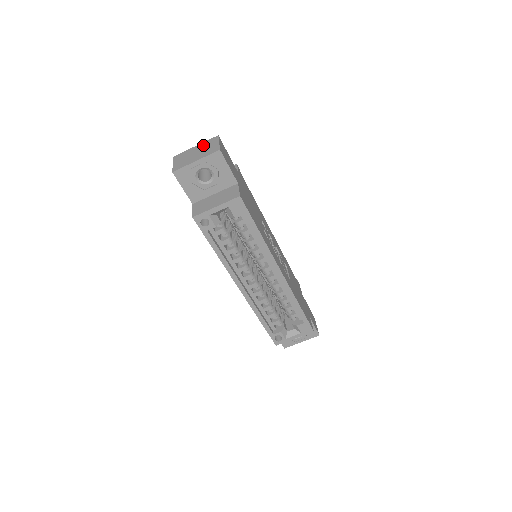
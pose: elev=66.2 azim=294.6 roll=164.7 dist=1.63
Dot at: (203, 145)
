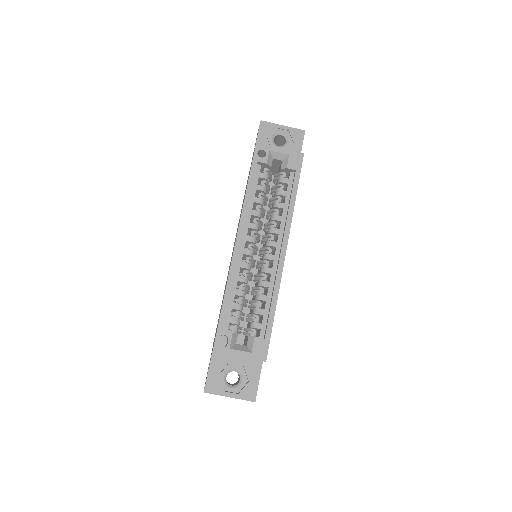
Dot at: occluded
